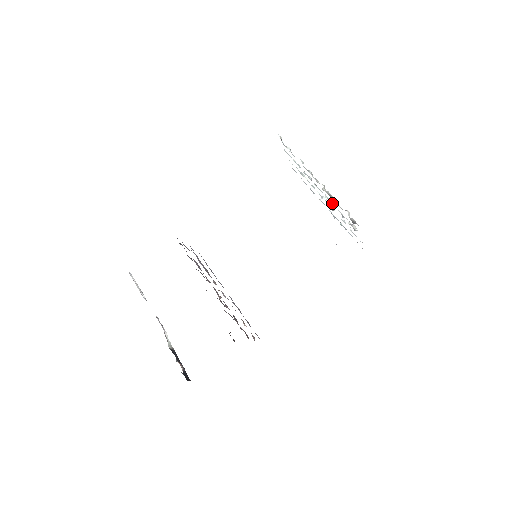
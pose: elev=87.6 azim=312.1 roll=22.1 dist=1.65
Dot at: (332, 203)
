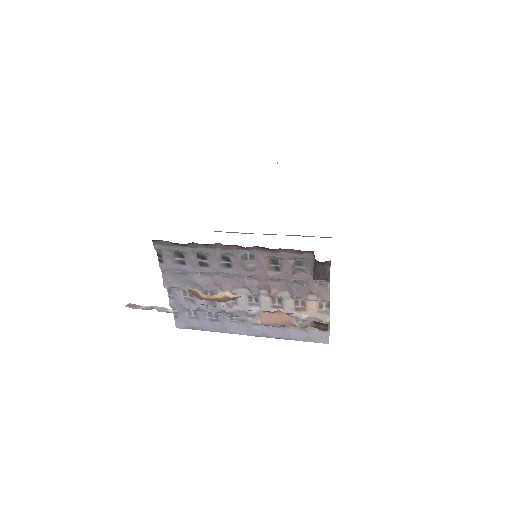
Dot at: occluded
